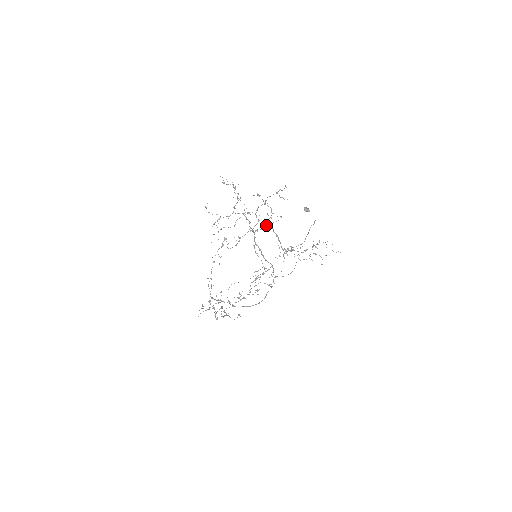
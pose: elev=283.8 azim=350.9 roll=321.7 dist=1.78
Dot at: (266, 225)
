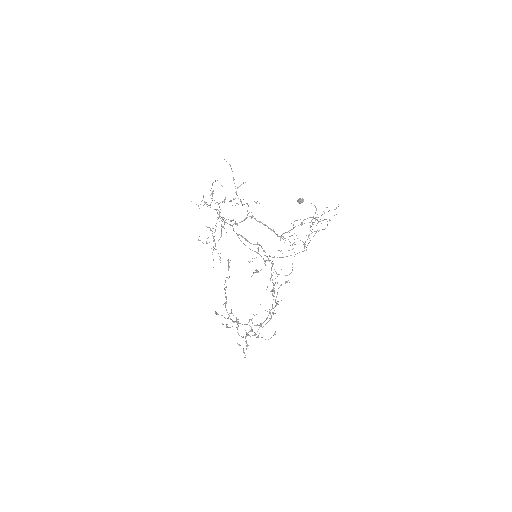
Dot at: (224, 201)
